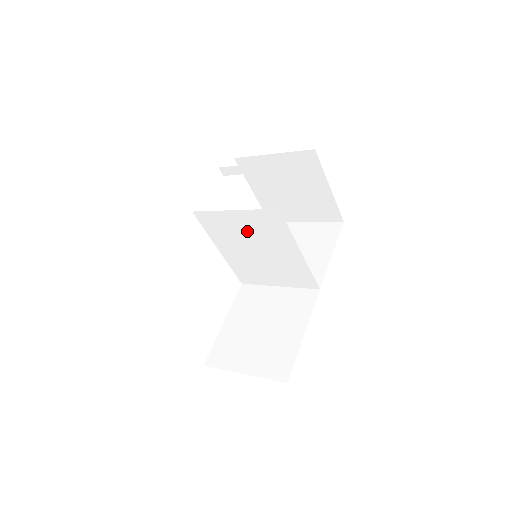
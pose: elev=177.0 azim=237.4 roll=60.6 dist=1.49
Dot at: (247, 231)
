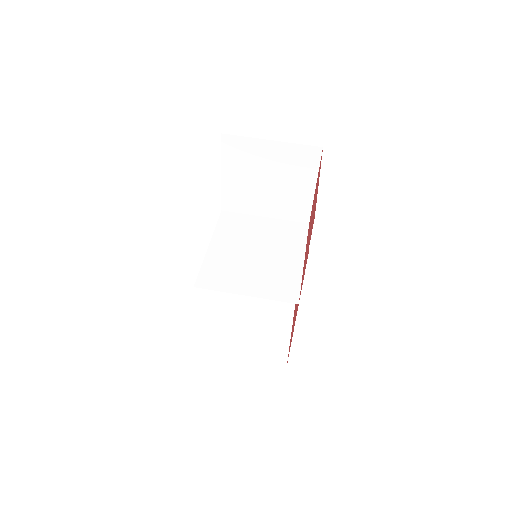
Dot at: (253, 274)
